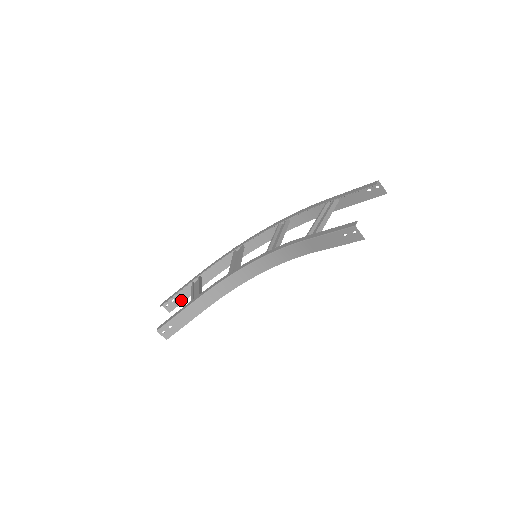
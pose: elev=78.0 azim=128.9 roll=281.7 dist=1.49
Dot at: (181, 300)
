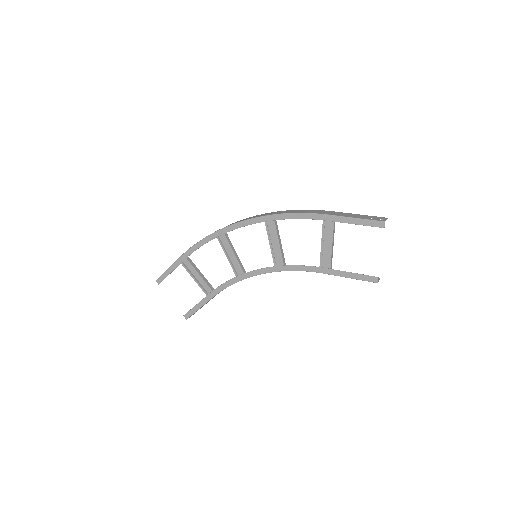
Dot at: occluded
